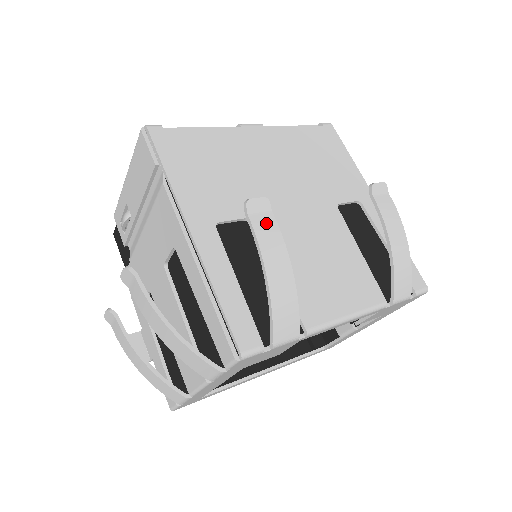
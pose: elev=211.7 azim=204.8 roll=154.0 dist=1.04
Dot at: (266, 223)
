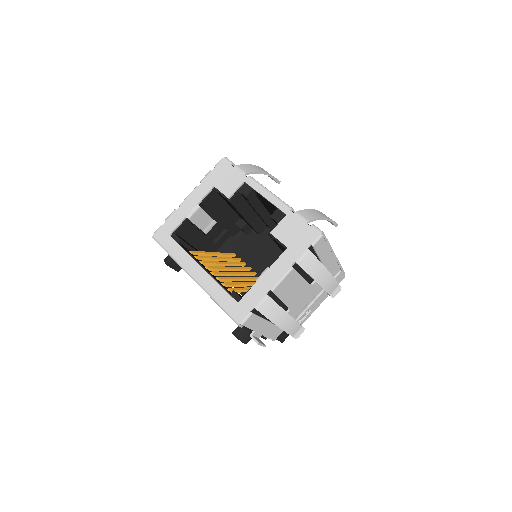
Dot at: occluded
